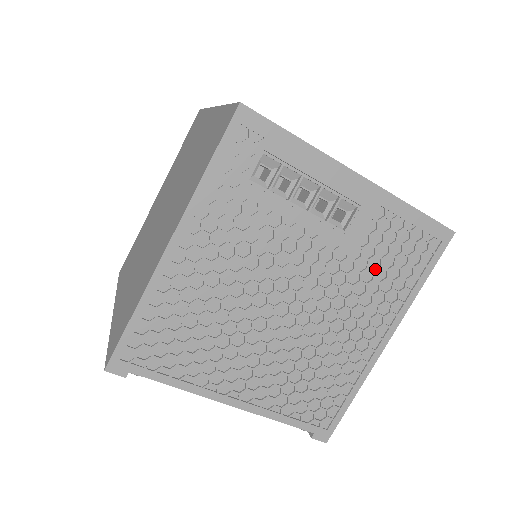
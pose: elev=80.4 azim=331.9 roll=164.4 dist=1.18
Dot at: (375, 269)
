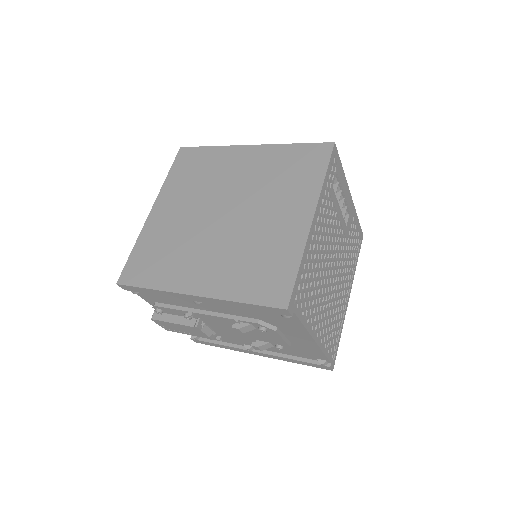
Dot at: (349, 252)
